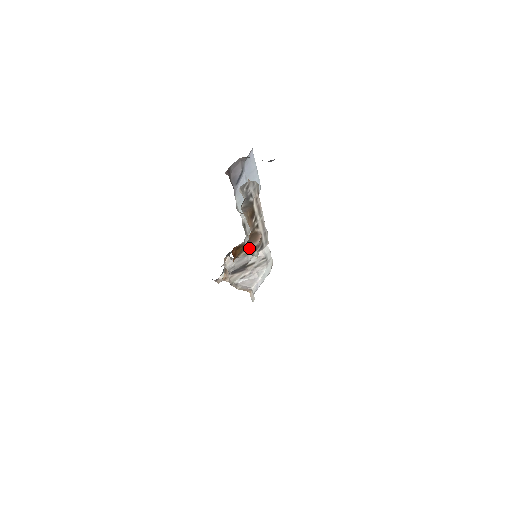
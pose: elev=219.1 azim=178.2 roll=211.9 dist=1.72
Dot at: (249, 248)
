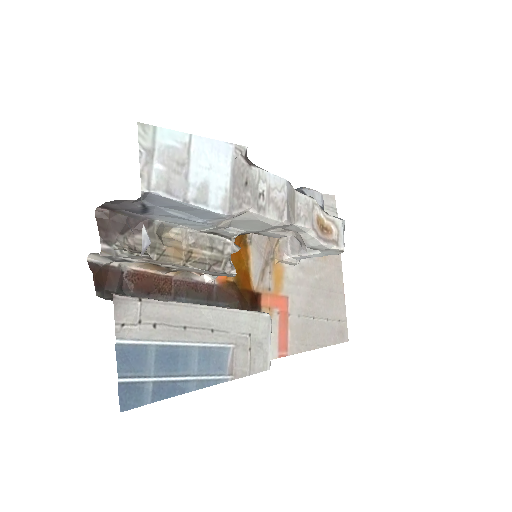
Dot at: occluded
